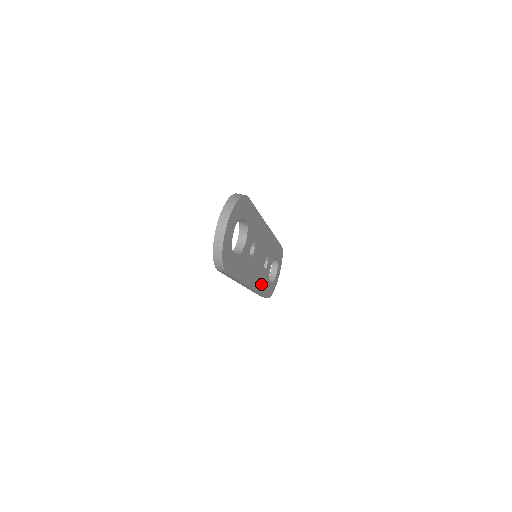
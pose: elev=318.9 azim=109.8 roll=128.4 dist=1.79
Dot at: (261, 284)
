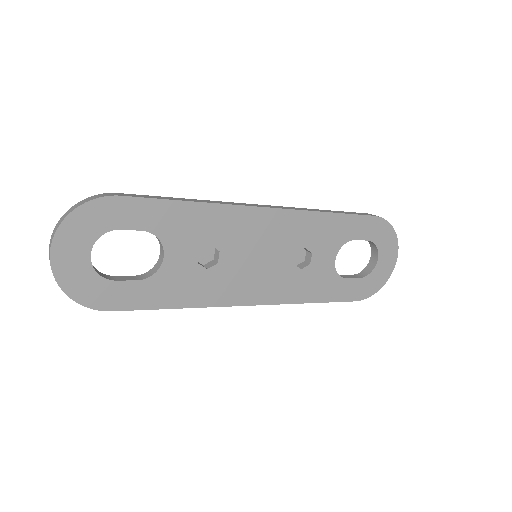
Dot at: (302, 290)
